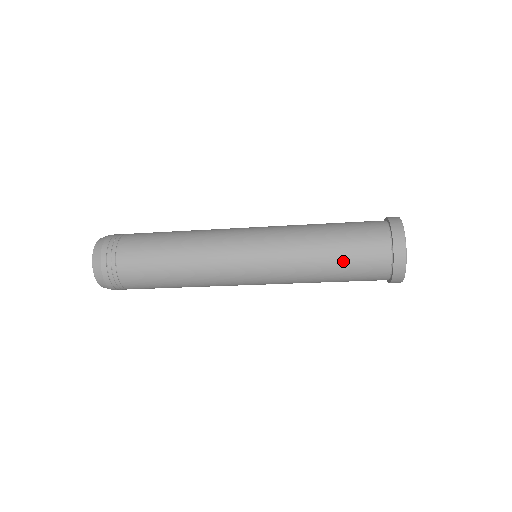
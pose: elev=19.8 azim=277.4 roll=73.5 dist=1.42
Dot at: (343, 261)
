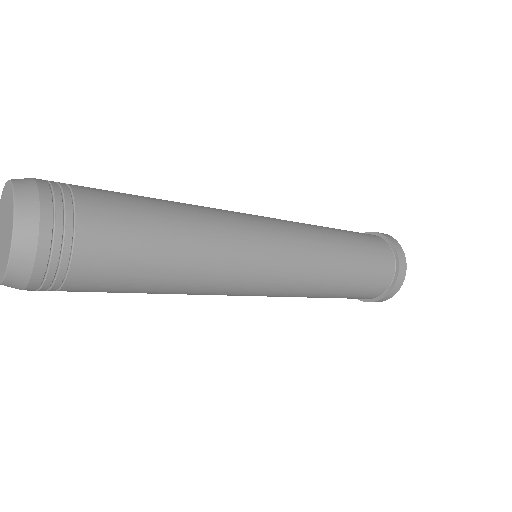
Dot at: (362, 266)
